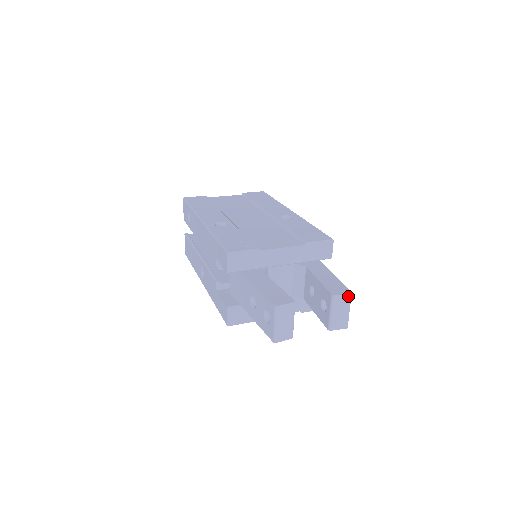
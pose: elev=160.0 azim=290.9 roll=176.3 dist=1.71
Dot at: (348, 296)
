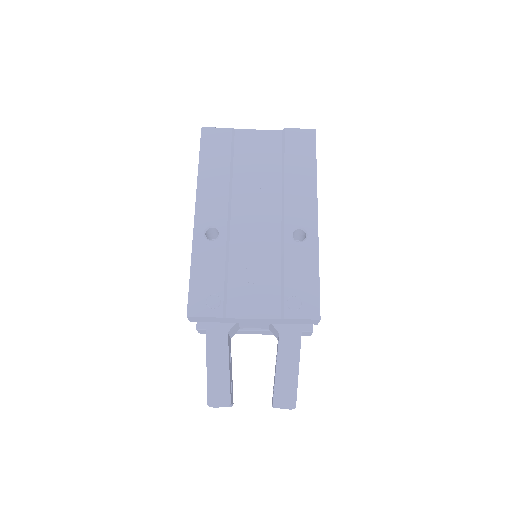
Dot at: occluded
